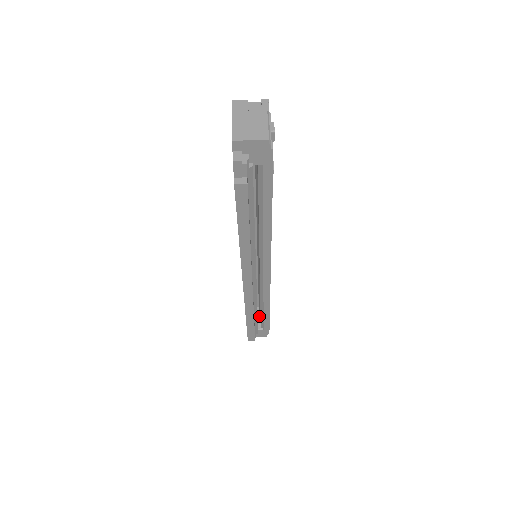
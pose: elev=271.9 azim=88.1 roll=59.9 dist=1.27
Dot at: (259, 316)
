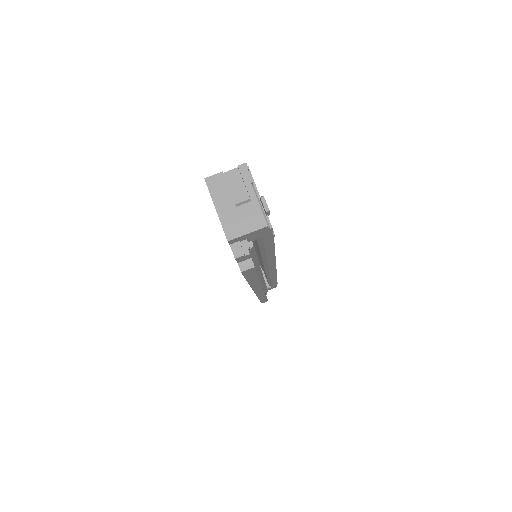
Dot at: (263, 275)
